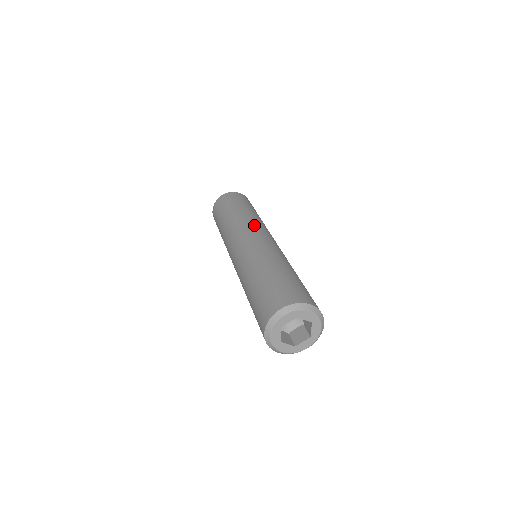
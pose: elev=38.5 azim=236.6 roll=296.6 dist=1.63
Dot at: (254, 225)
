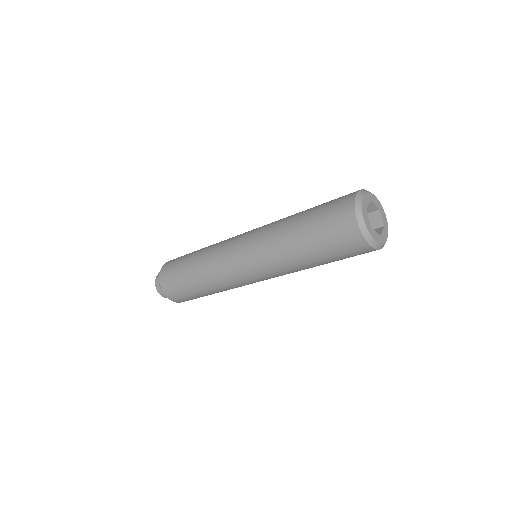
Dot at: occluded
